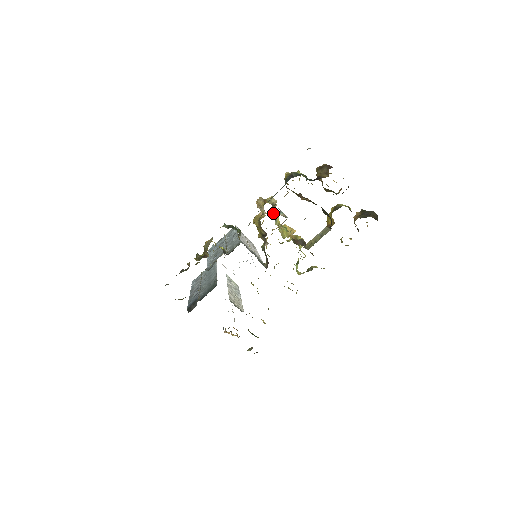
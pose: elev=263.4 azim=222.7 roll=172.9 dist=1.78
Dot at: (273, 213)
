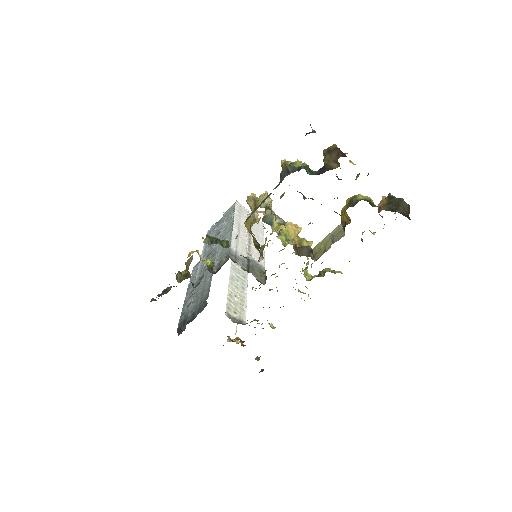
Dot at: (268, 217)
